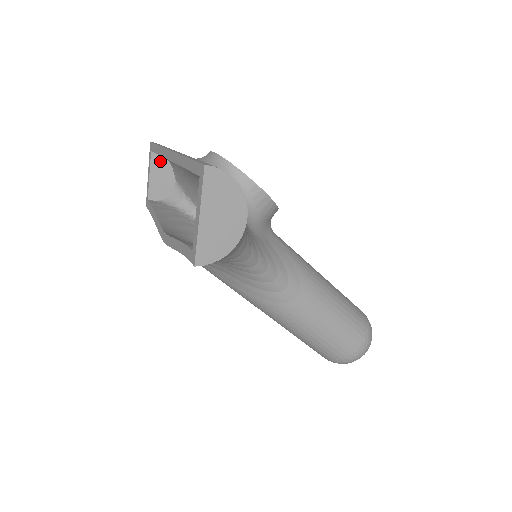
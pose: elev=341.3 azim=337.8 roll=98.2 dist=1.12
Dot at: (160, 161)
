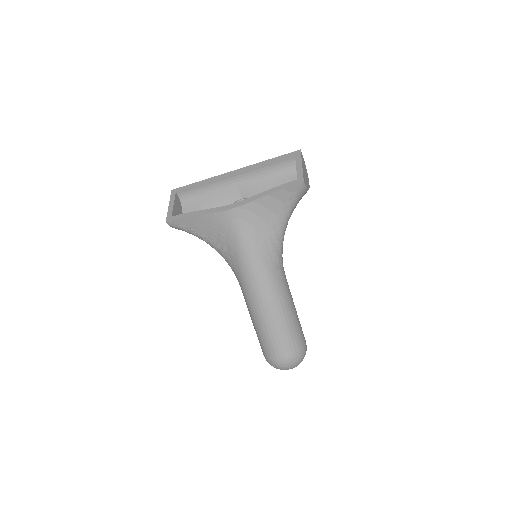
Dot at: (178, 201)
